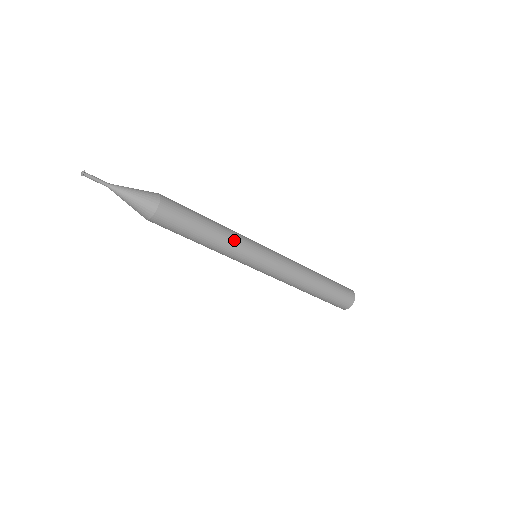
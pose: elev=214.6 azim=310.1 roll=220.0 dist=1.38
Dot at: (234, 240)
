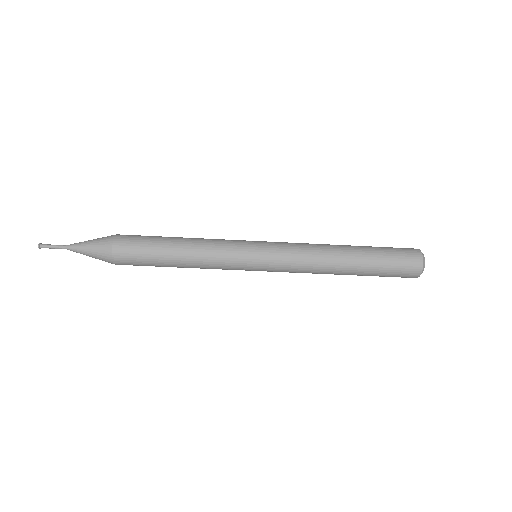
Dot at: (213, 240)
